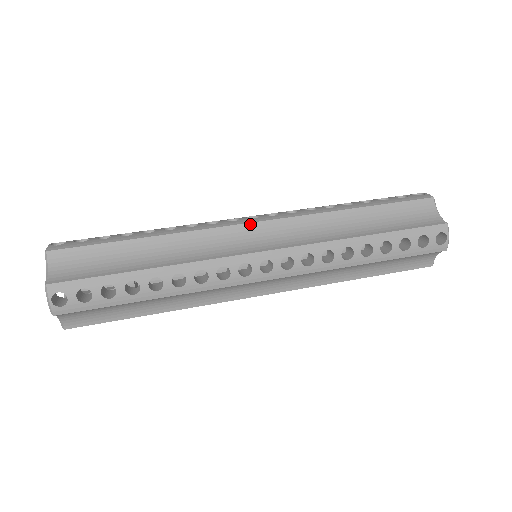
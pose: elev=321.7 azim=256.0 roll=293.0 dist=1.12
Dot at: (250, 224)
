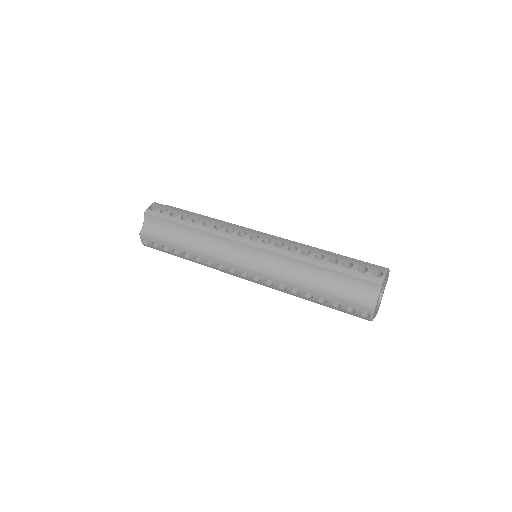
Dot at: occluded
